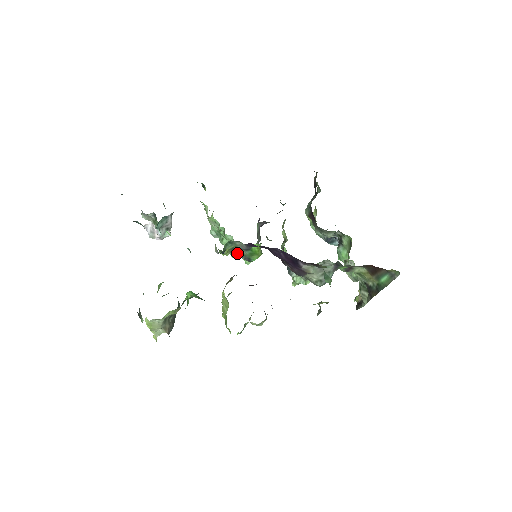
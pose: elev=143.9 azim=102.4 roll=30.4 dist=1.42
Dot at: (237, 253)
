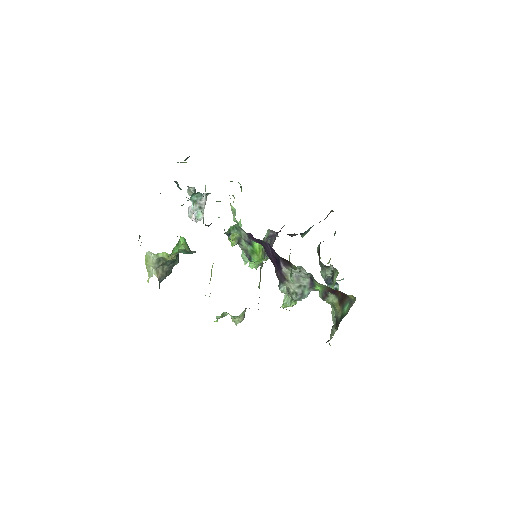
Dot at: (242, 246)
